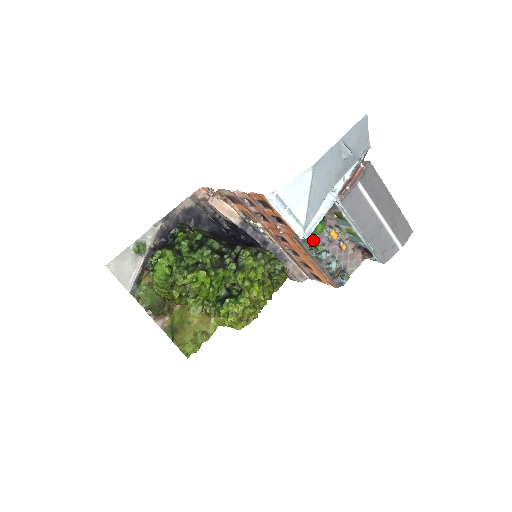
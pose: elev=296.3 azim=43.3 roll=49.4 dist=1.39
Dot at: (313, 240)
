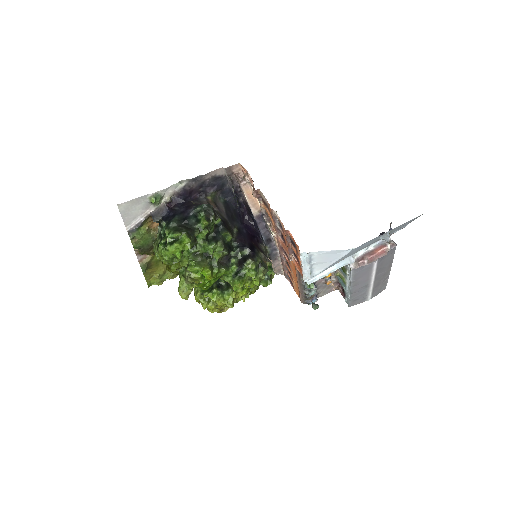
Dot at: occluded
